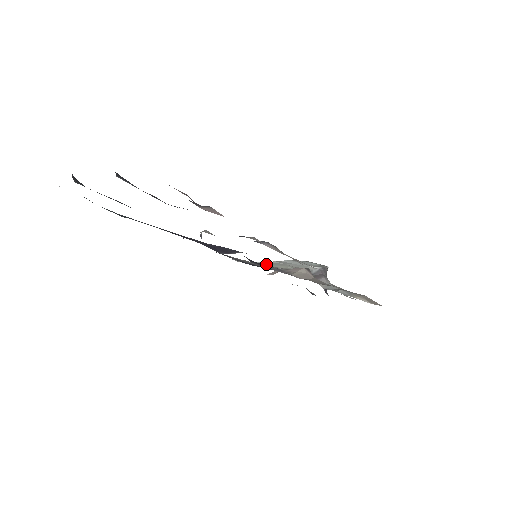
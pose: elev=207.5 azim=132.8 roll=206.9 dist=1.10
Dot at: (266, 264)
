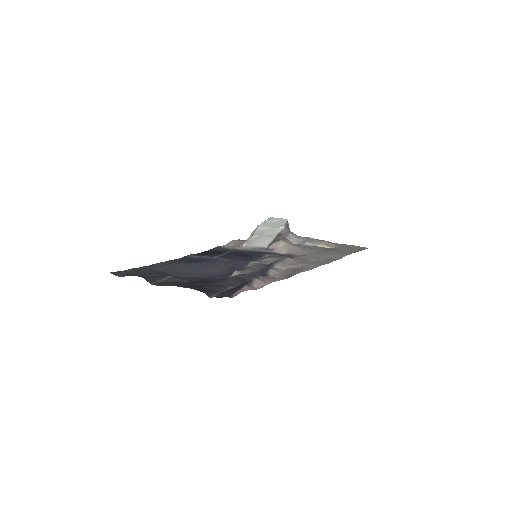
Dot at: (252, 244)
